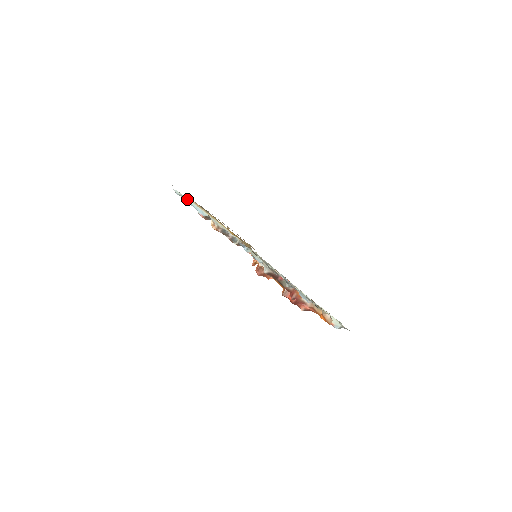
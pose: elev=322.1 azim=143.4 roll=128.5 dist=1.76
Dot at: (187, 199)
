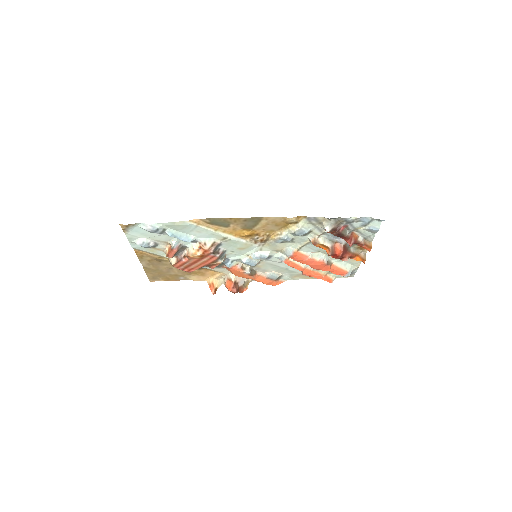
Dot at: (167, 230)
